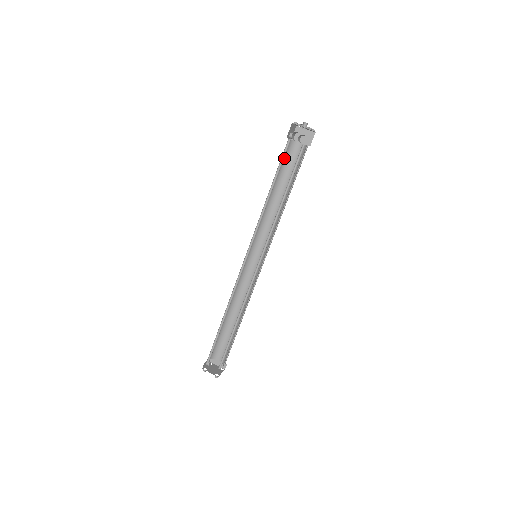
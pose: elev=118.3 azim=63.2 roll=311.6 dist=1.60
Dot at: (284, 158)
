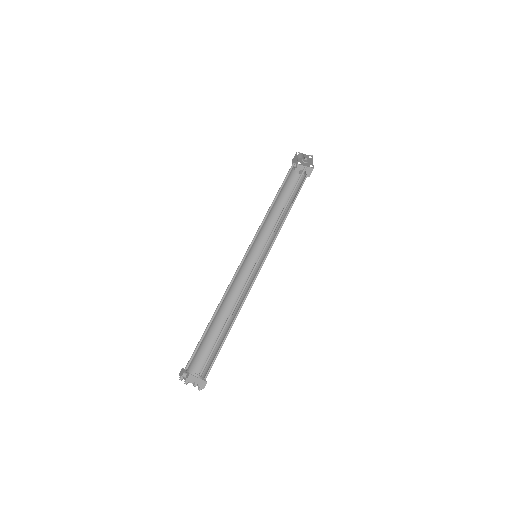
Dot at: (287, 182)
